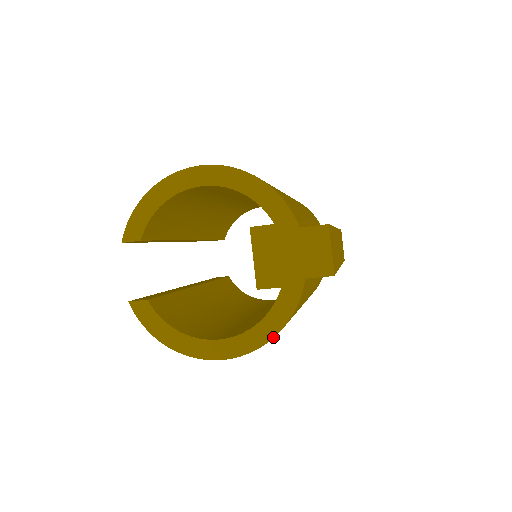
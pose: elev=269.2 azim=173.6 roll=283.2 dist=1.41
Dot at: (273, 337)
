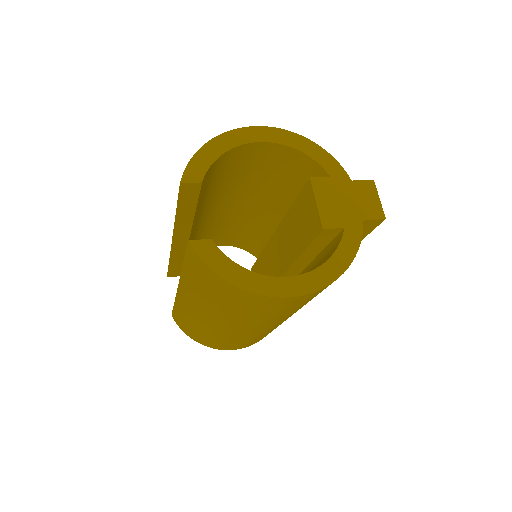
Dot at: (344, 271)
